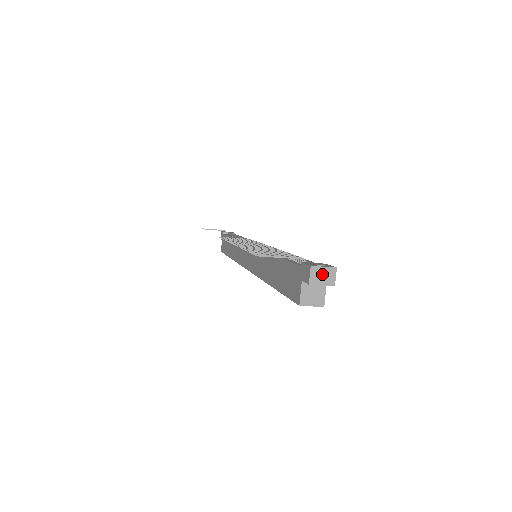
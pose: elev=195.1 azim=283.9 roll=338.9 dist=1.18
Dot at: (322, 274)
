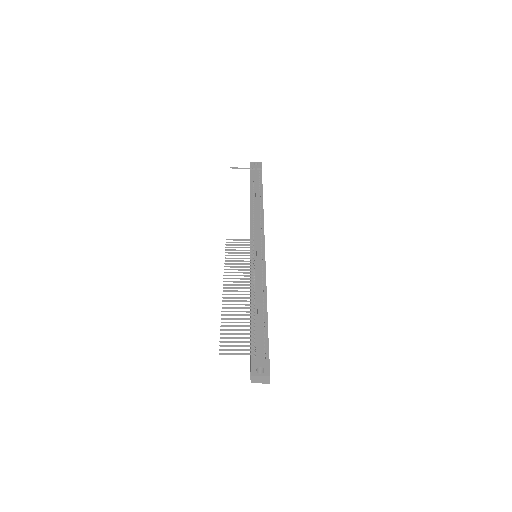
Dot at: (260, 379)
